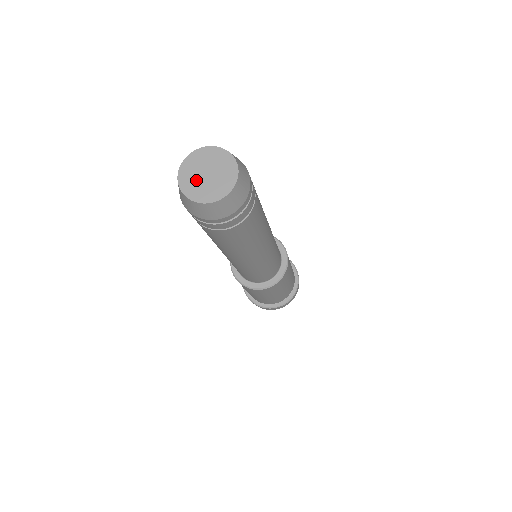
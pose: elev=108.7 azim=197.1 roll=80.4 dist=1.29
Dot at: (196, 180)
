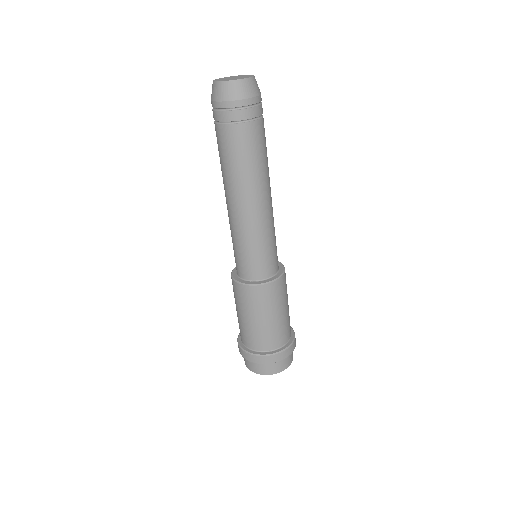
Dot at: (226, 79)
